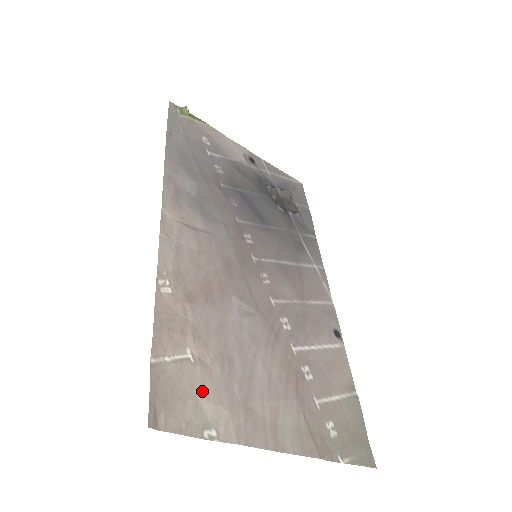
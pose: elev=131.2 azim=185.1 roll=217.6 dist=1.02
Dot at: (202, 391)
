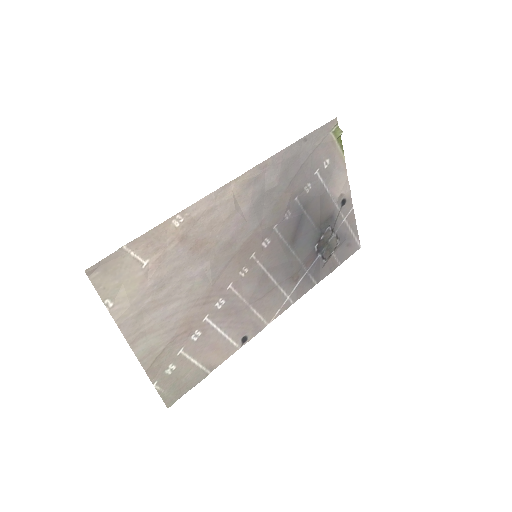
Dot at: (129, 284)
